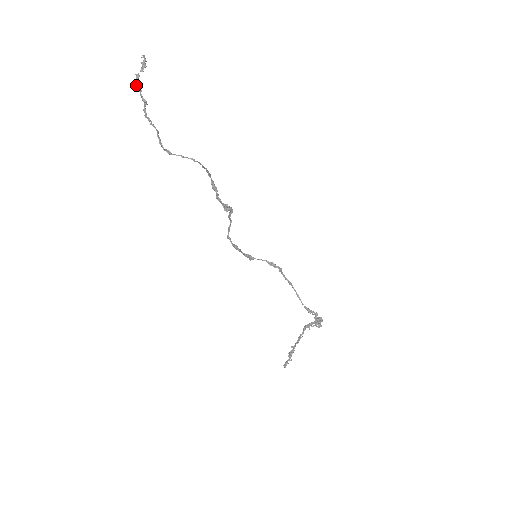
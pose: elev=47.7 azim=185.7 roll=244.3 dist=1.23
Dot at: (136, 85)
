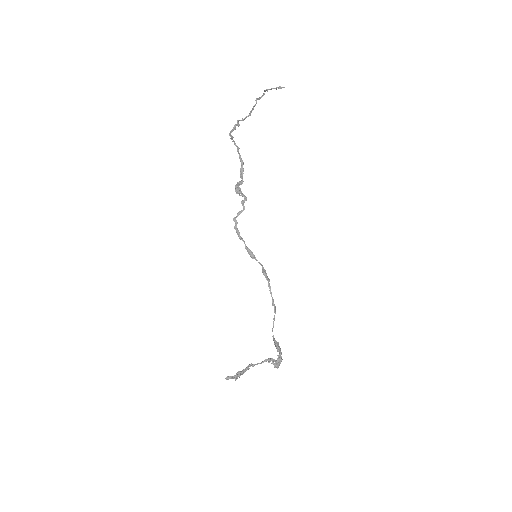
Dot at: (256, 98)
